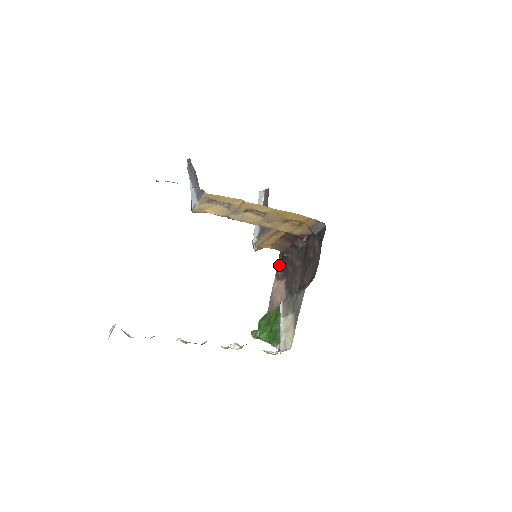
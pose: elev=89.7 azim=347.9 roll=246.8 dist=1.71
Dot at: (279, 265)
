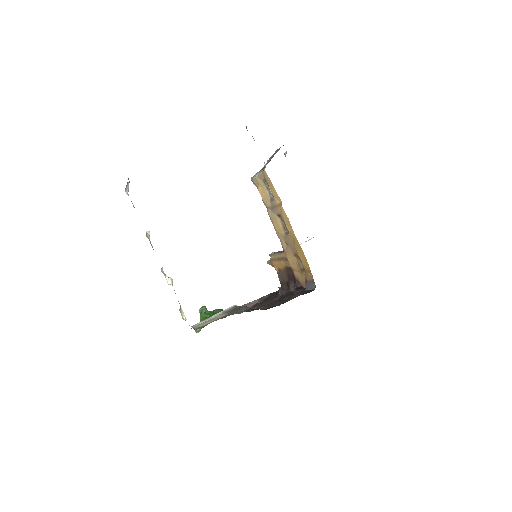
Dot at: (272, 293)
